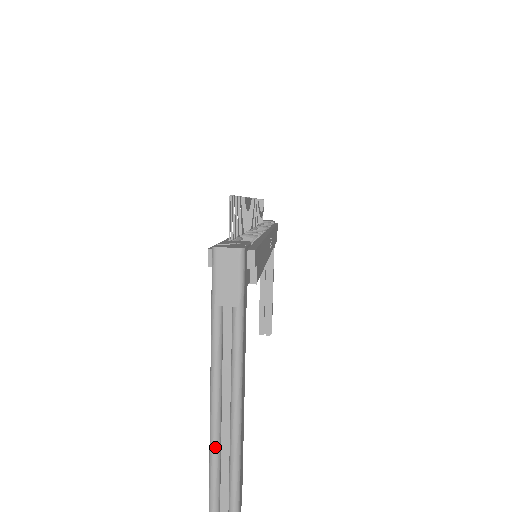
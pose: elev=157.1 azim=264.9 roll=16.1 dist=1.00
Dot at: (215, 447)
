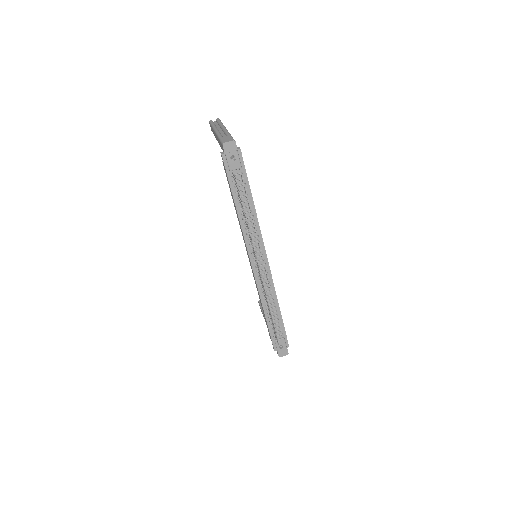
Dot at: occluded
